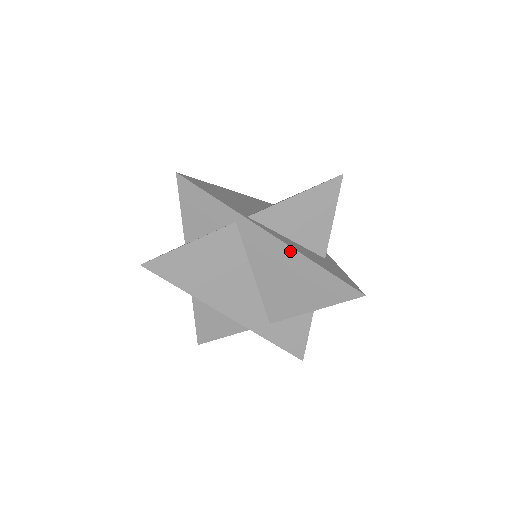
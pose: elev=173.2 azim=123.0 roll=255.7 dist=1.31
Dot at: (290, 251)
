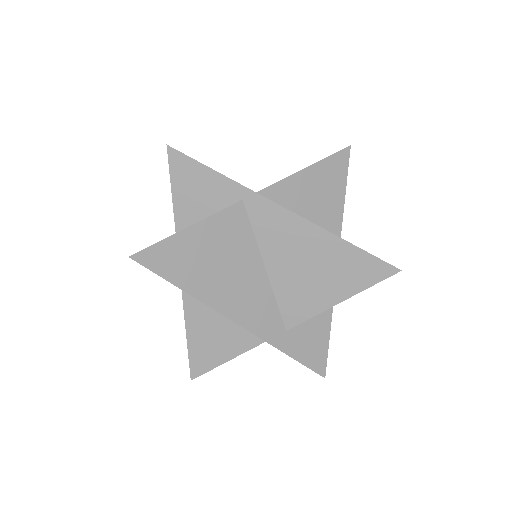
Dot at: (310, 227)
